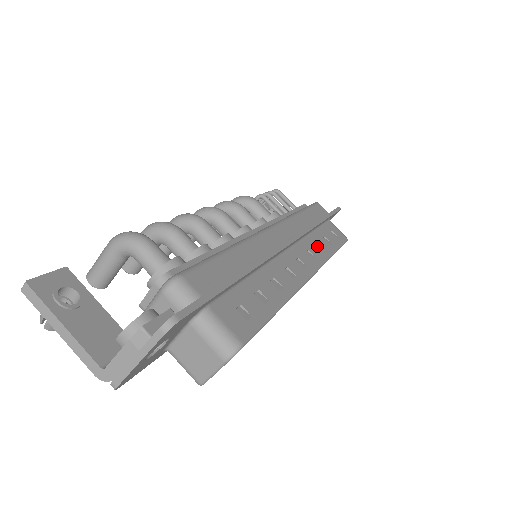
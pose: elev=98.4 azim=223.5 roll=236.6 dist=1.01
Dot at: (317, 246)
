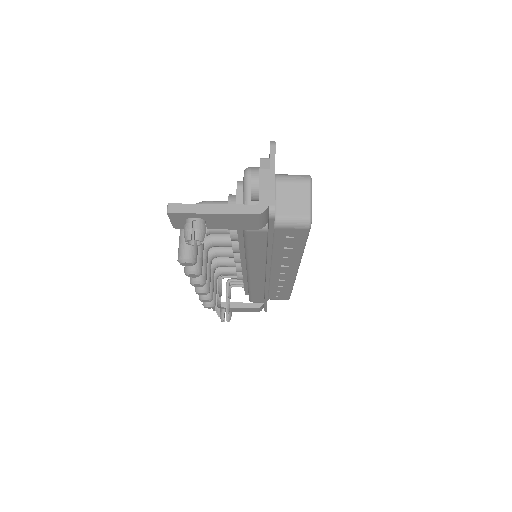
Dot at: occluded
